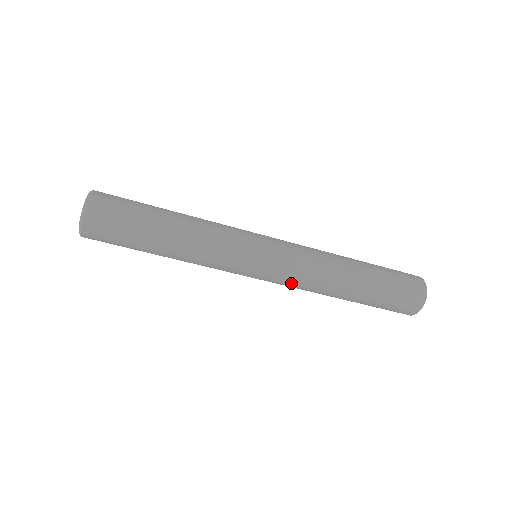
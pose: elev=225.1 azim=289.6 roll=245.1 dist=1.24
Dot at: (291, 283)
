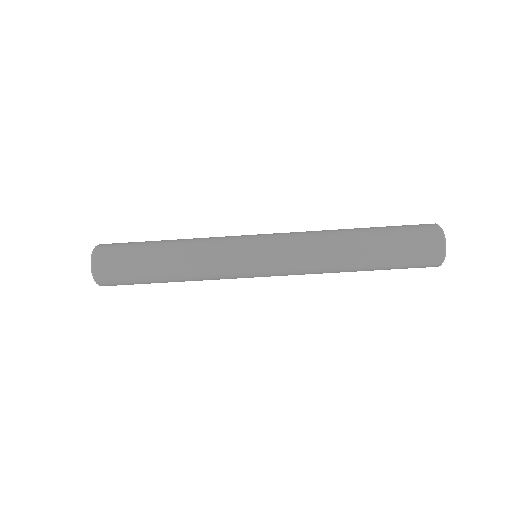
Dot at: (294, 259)
